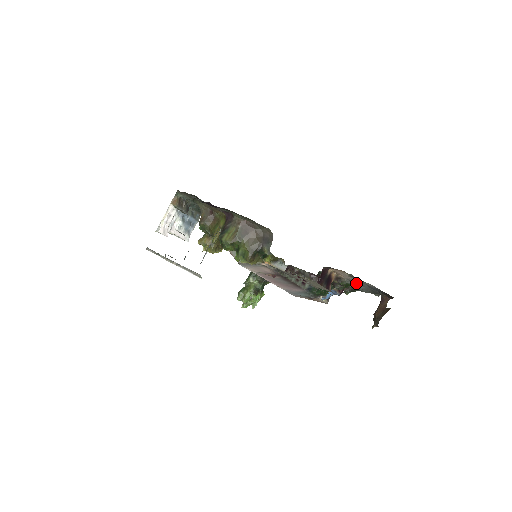
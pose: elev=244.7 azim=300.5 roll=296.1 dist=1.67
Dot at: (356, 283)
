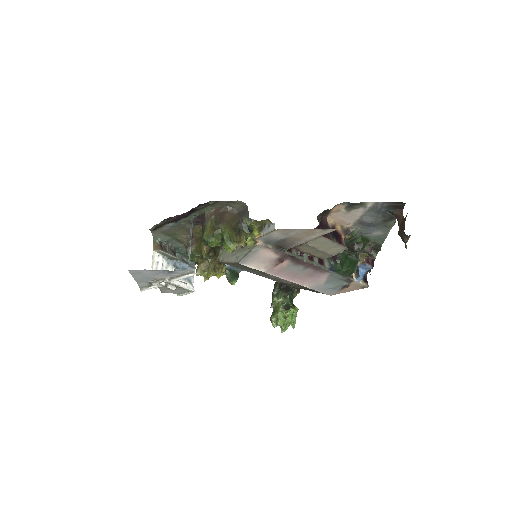
Dot at: (362, 219)
